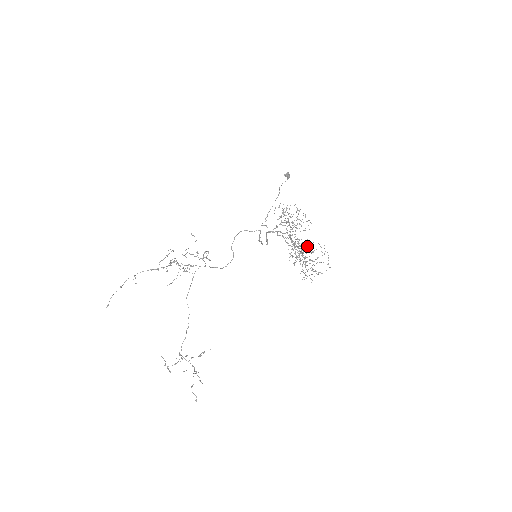
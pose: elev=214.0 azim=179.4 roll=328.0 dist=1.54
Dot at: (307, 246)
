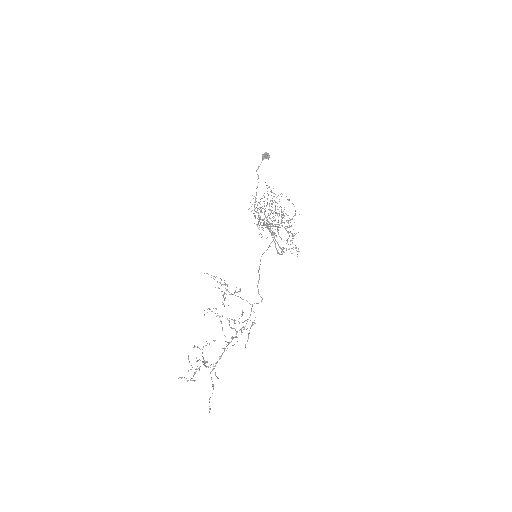
Dot at: (261, 210)
